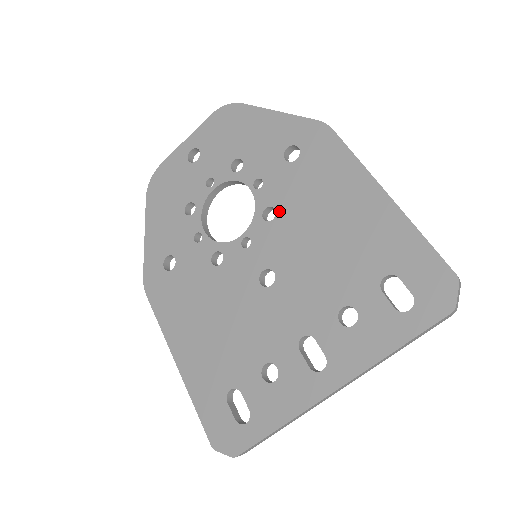
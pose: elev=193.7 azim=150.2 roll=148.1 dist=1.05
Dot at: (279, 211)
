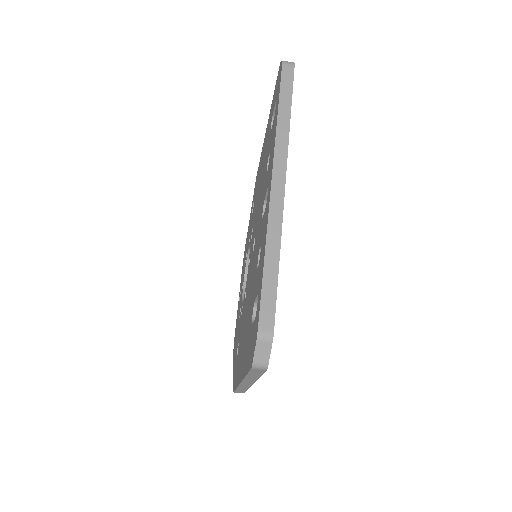
Dot at: (253, 224)
